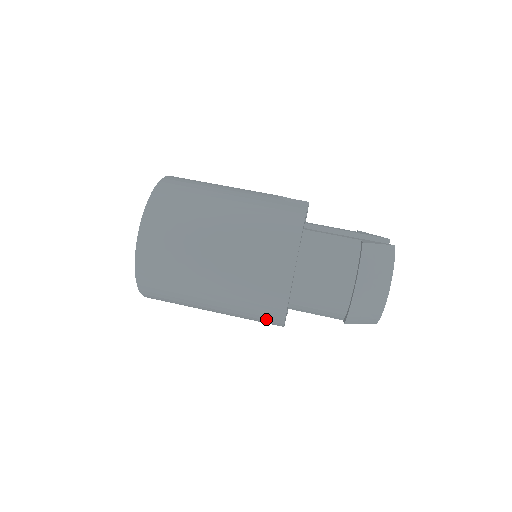
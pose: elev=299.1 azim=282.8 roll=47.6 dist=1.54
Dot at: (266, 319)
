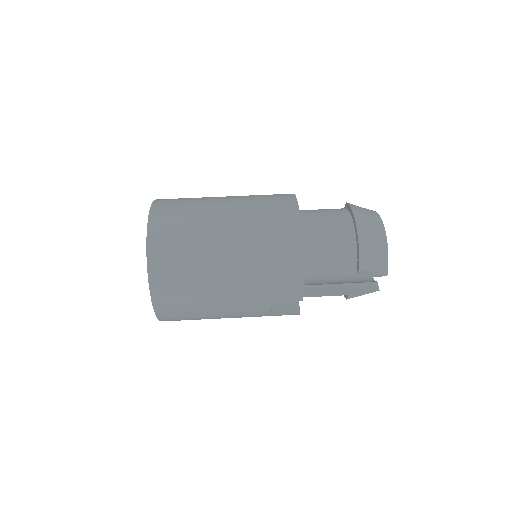
Dot at: (285, 276)
